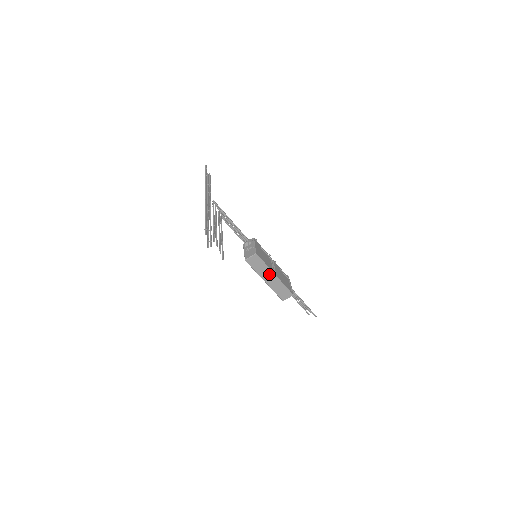
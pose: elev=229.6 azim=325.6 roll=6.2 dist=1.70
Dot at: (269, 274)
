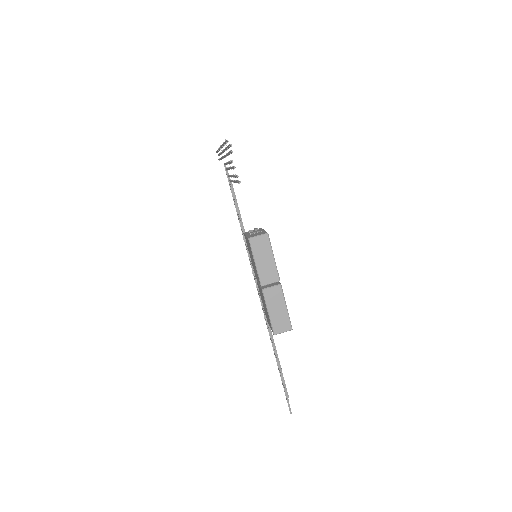
Dot at: (272, 277)
